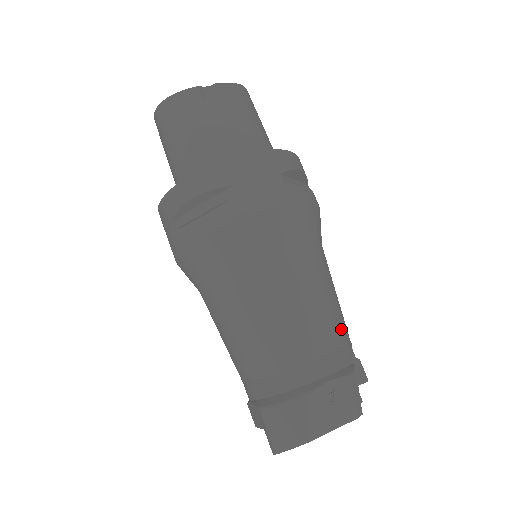
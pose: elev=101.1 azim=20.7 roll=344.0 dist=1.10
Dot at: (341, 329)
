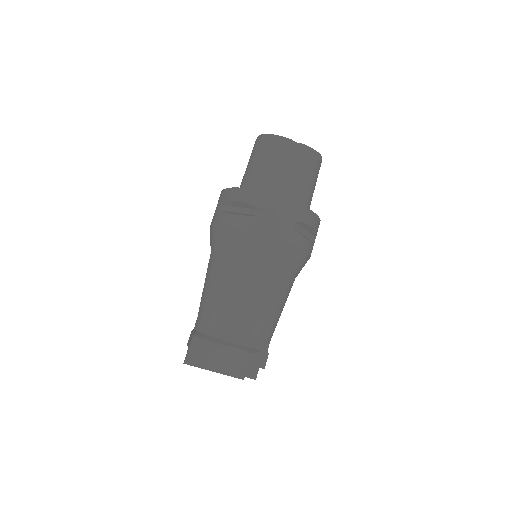
Dot at: (267, 328)
